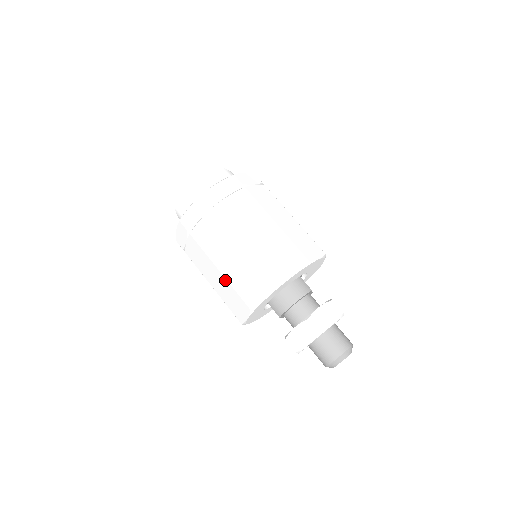
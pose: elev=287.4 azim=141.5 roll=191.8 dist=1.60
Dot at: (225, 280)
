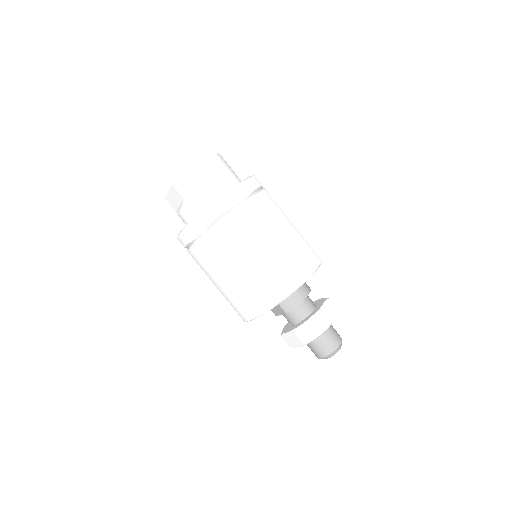
Dot at: (251, 274)
